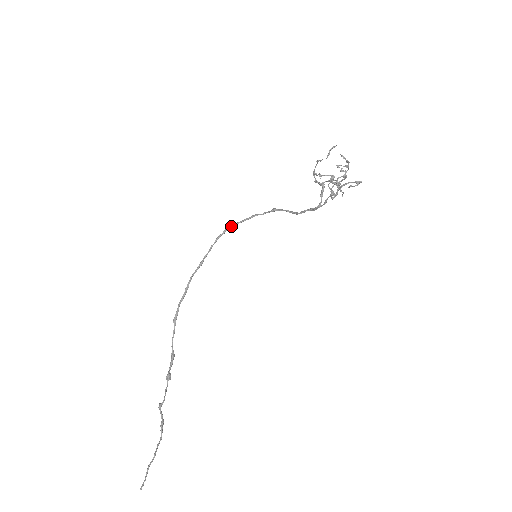
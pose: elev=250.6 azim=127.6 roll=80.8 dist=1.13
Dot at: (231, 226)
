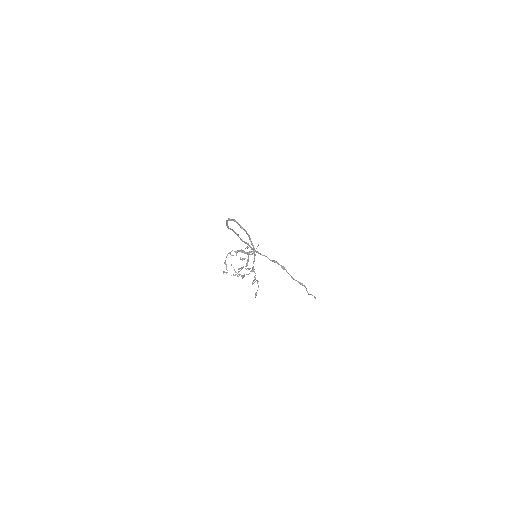
Dot at: (226, 223)
